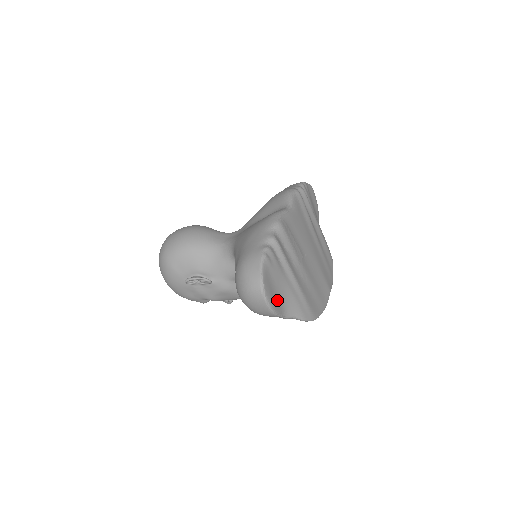
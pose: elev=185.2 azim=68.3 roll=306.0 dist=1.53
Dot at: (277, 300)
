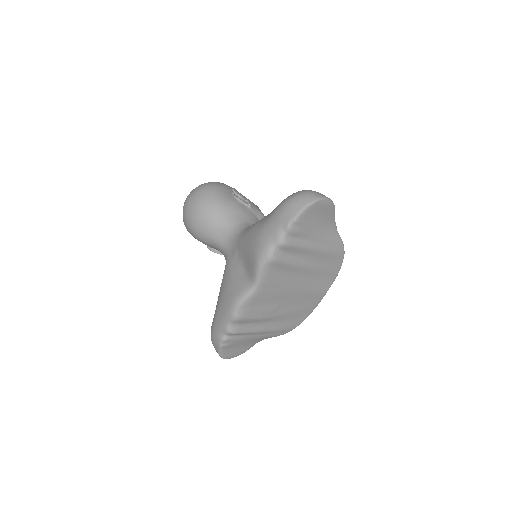
Dot at: (245, 348)
